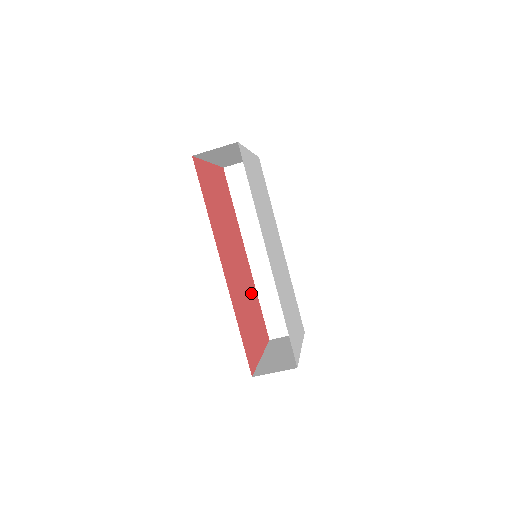
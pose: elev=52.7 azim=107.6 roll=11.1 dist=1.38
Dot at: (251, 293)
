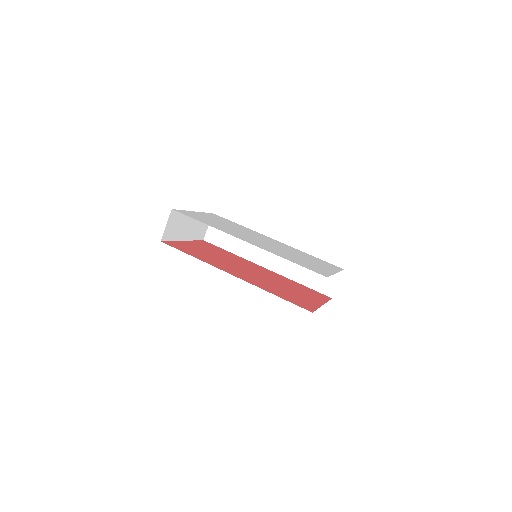
Dot at: (284, 282)
